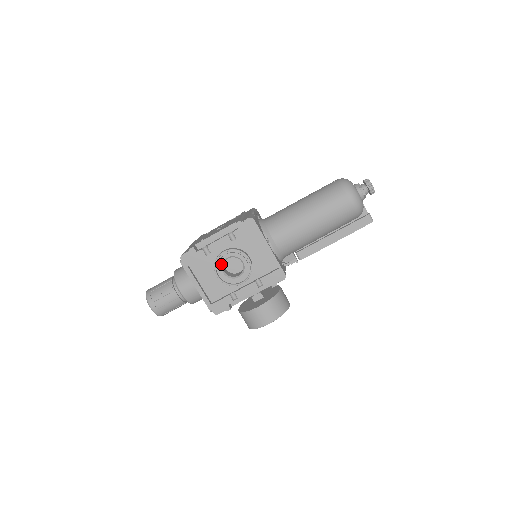
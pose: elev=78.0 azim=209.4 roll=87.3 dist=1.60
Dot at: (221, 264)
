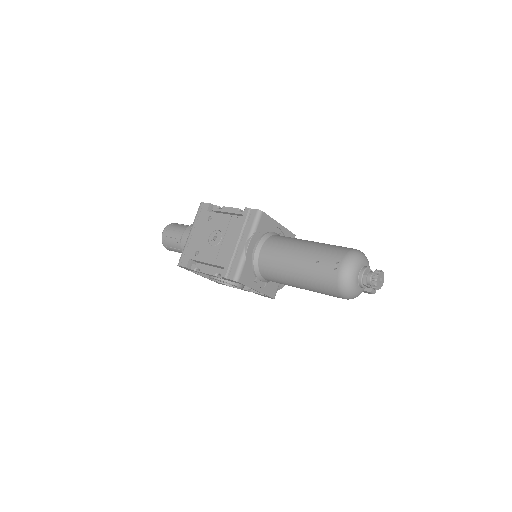
Dot at: occluded
